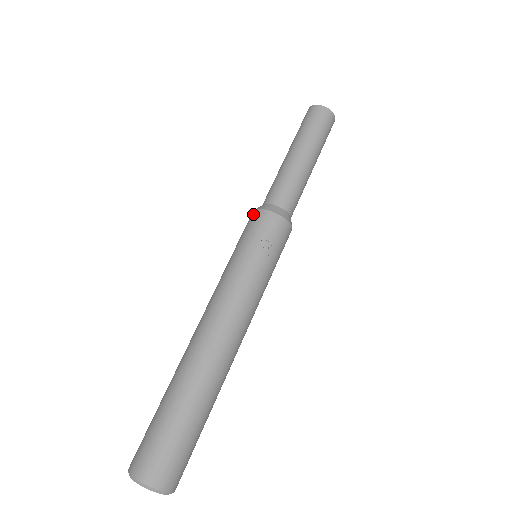
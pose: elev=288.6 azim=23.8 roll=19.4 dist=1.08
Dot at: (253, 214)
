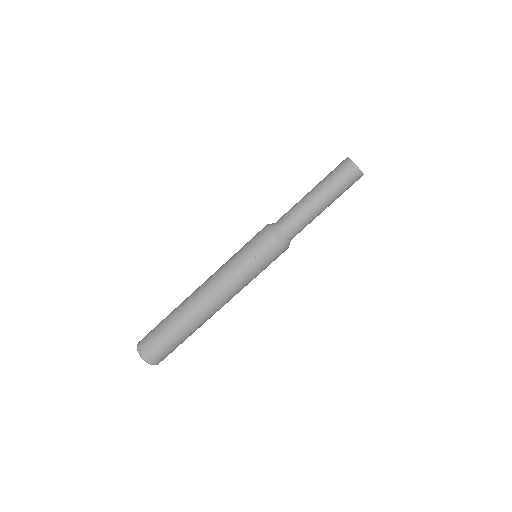
Dot at: (263, 228)
